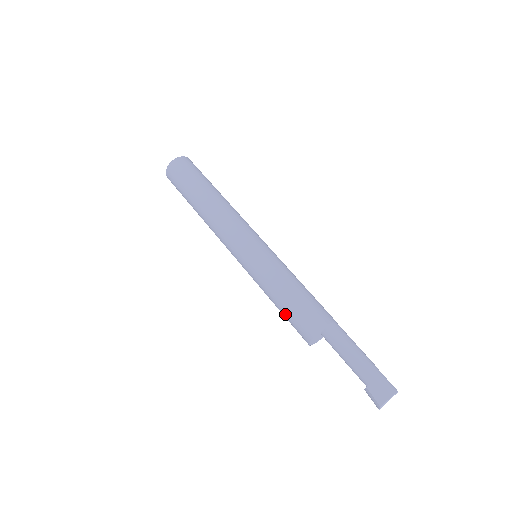
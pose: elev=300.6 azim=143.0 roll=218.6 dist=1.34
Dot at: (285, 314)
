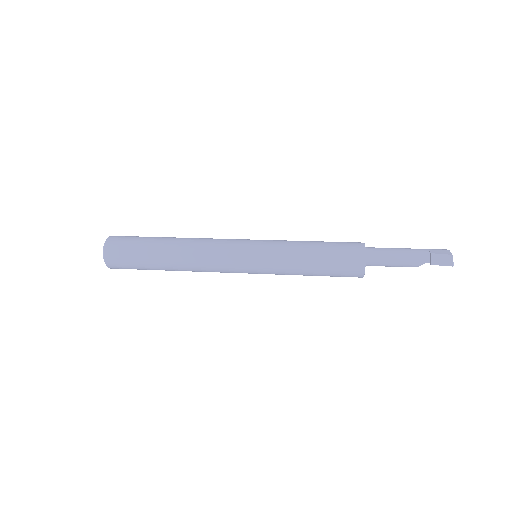
Dot at: (327, 252)
